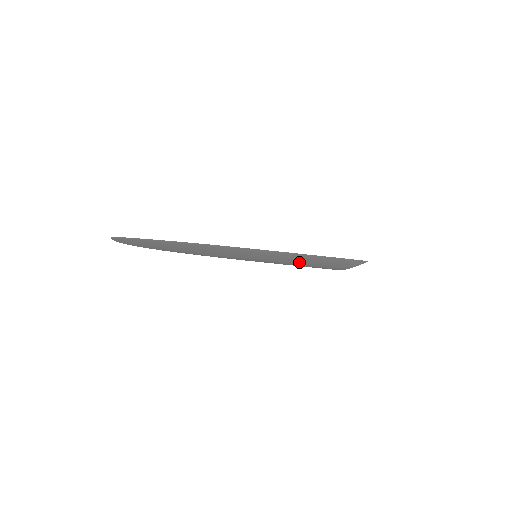
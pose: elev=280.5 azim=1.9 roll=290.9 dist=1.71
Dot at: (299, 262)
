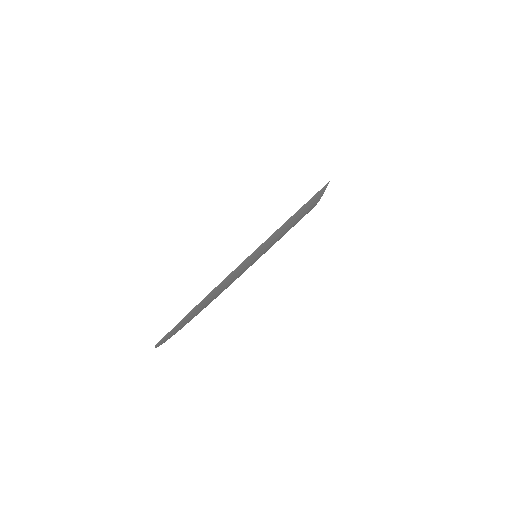
Dot at: (286, 230)
